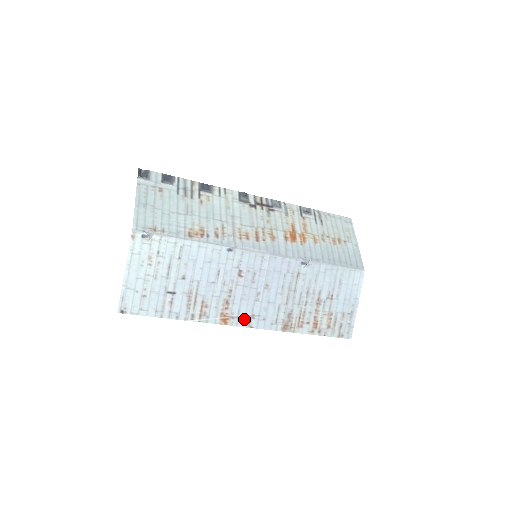
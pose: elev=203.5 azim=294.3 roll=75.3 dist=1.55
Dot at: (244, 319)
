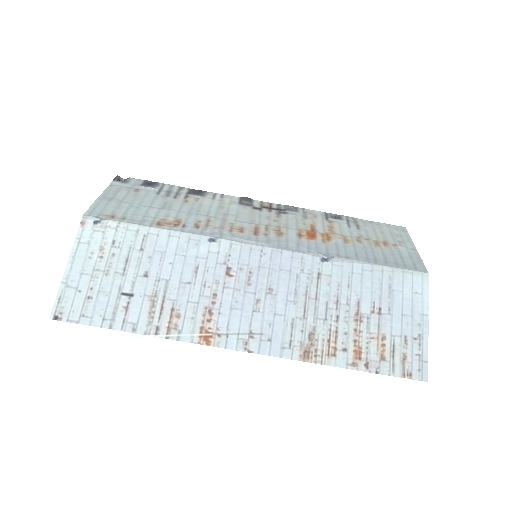
Dot at: (237, 338)
